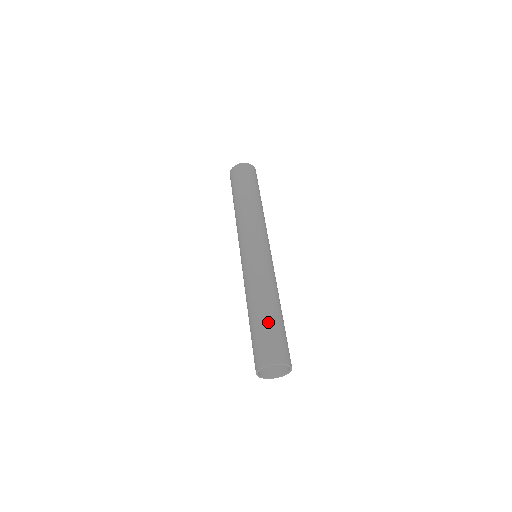
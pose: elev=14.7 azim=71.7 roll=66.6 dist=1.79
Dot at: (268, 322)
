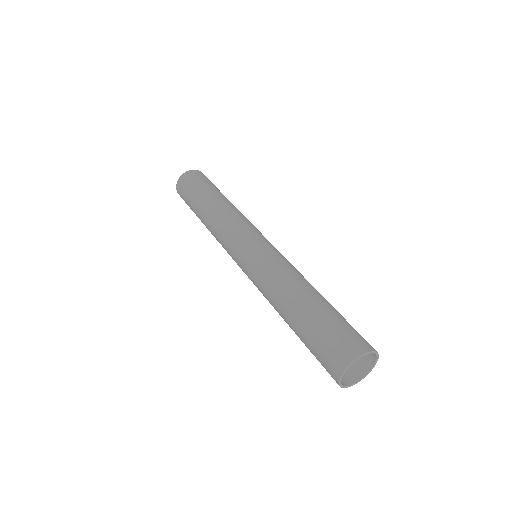
Dot at: (336, 310)
